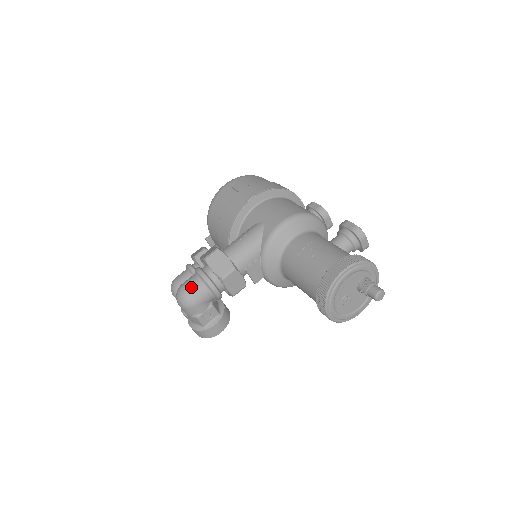
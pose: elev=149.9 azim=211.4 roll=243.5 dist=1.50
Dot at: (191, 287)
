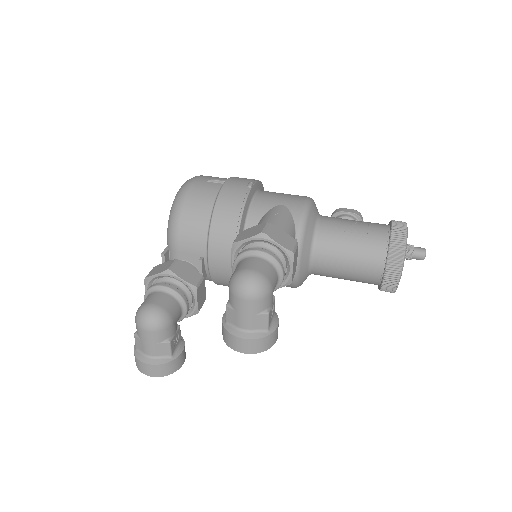
Dot at: (261, 268)
